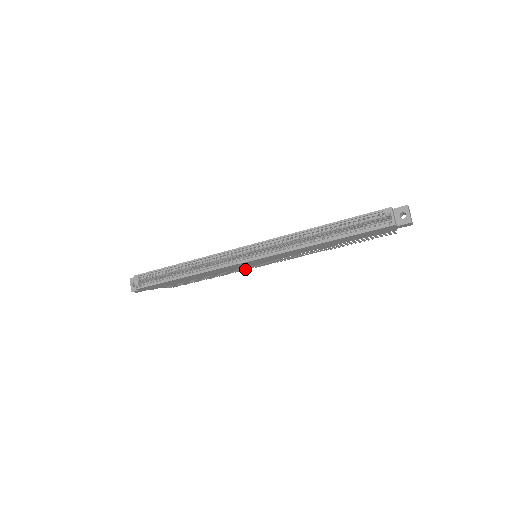
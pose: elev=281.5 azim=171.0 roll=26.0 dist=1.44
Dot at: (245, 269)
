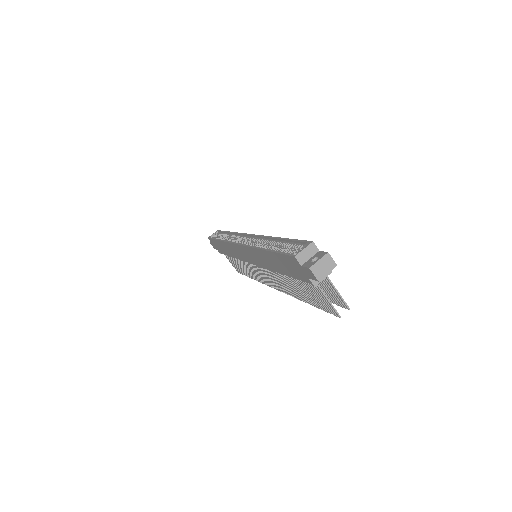
Dot at: (262, 280)
